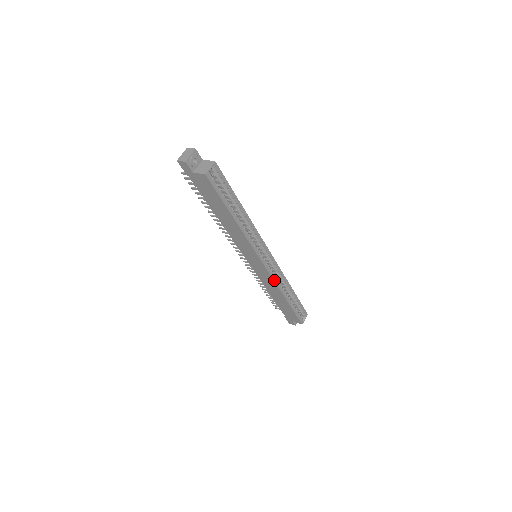
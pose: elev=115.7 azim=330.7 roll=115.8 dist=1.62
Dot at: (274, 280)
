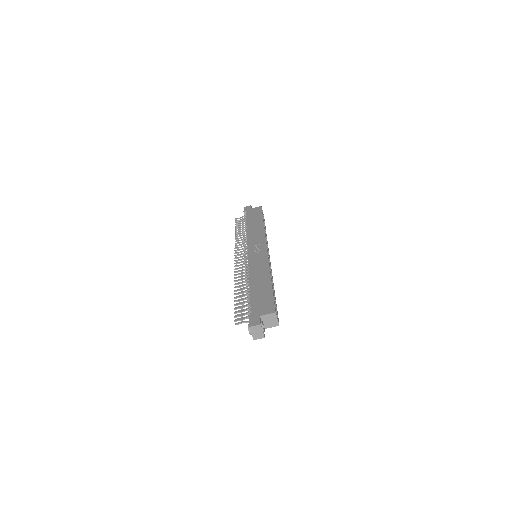
Dot at: occluded
